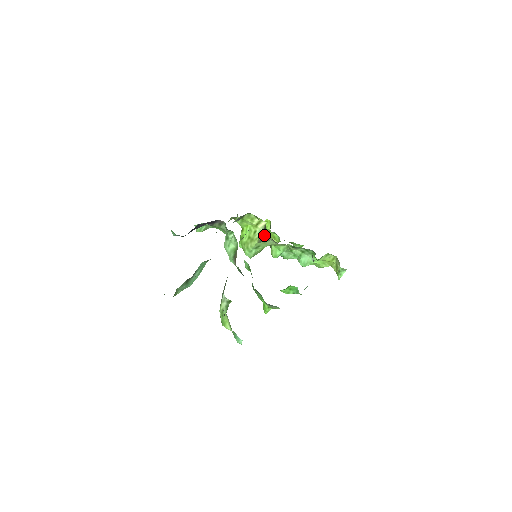
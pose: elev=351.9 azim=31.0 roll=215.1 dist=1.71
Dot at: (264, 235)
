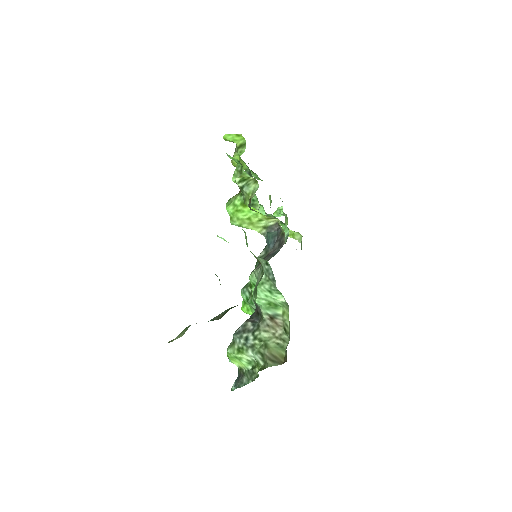
Dot at: occluded
